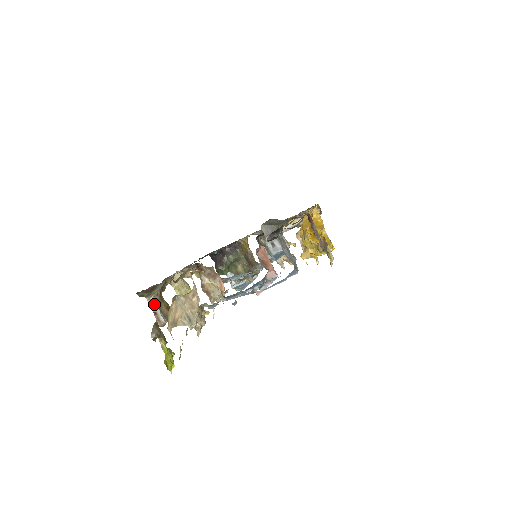
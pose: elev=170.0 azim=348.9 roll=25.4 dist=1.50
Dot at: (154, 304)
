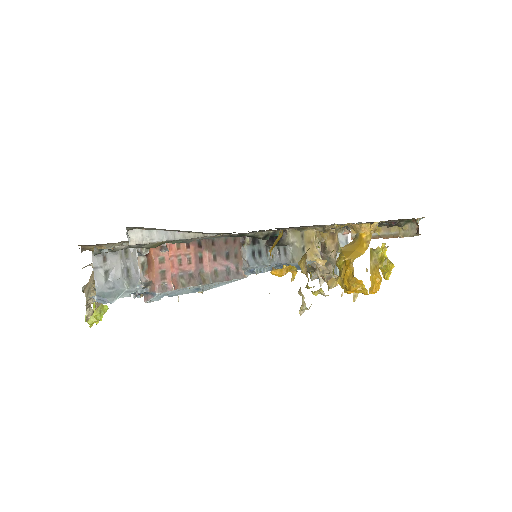
Dot at: occluded
